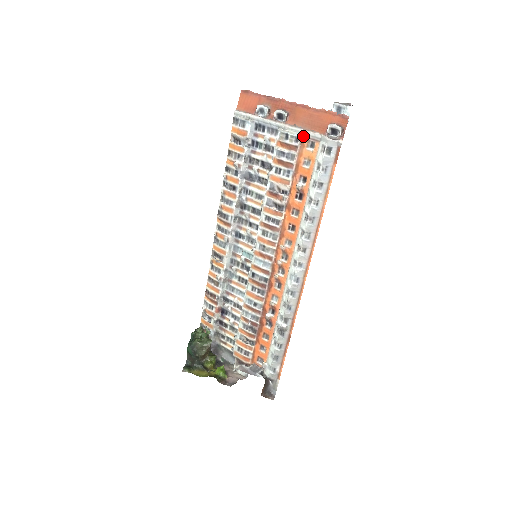
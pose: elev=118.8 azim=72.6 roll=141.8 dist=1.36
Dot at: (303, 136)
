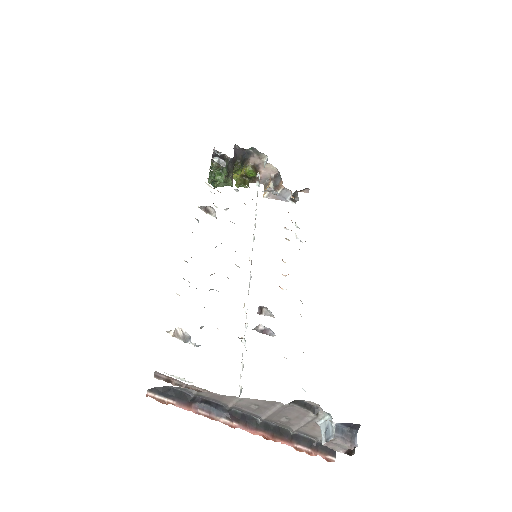
Dot at: occluded
